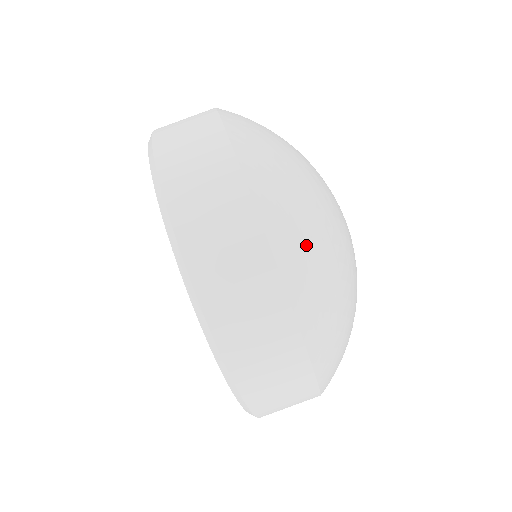
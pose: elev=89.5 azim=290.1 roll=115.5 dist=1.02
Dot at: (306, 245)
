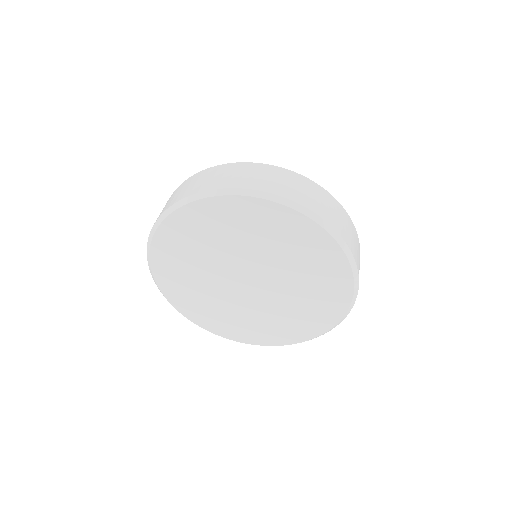
Dot at: occluded
